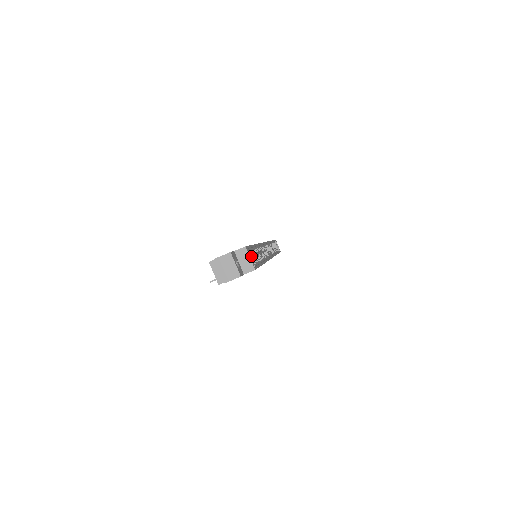
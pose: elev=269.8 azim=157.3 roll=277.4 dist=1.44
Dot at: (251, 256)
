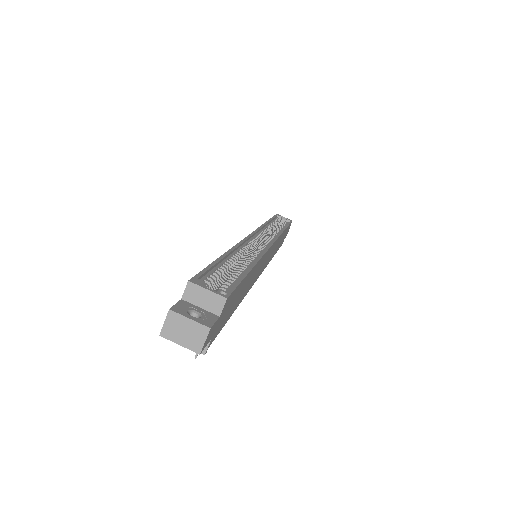
Dot at: occluded
